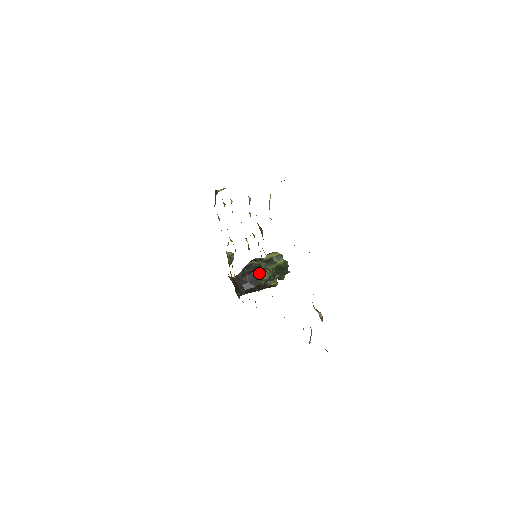
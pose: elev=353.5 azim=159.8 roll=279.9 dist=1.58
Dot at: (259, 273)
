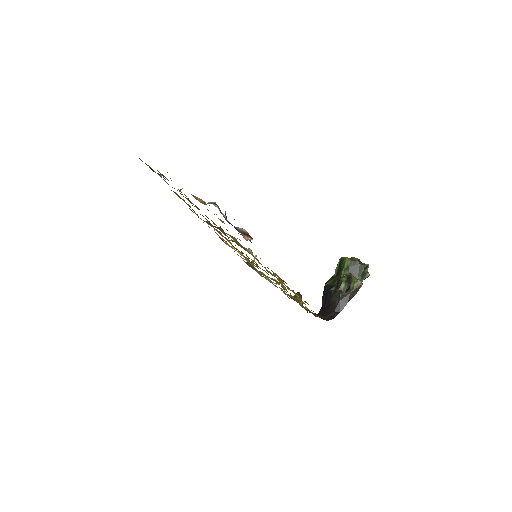
Dot at: (335, 288)
